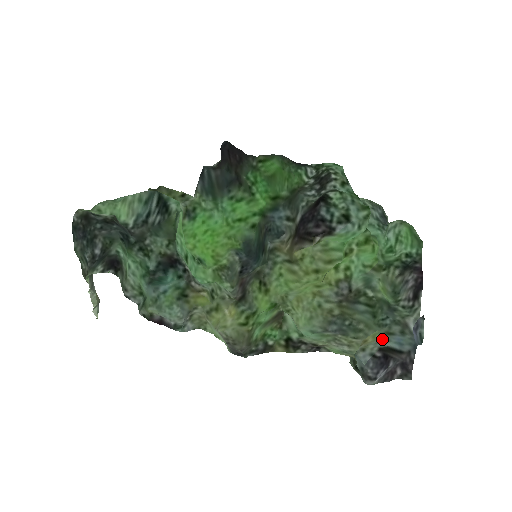
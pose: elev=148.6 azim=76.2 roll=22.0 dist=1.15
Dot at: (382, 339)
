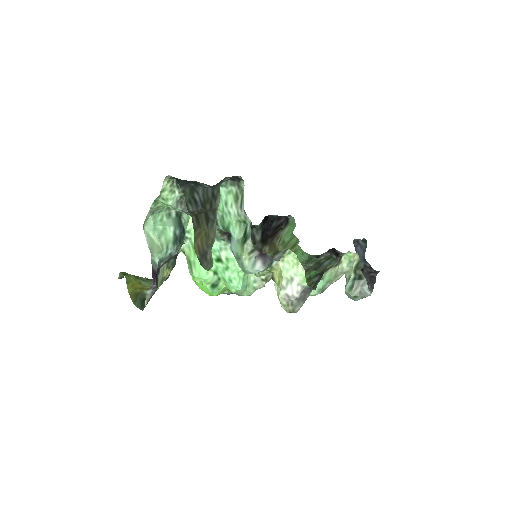
Dot at: occluded
